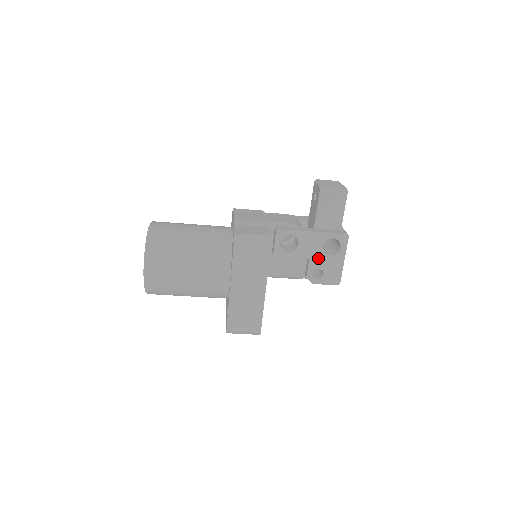
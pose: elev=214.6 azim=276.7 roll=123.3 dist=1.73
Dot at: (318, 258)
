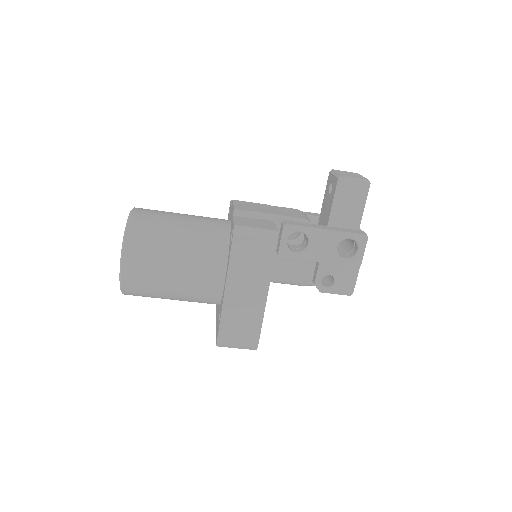
Dot at: (330, 261)
